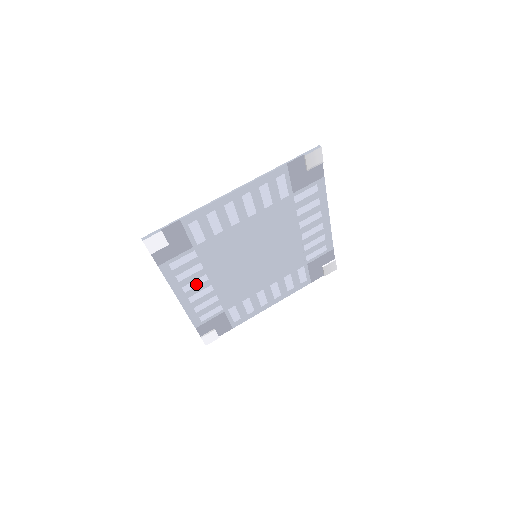
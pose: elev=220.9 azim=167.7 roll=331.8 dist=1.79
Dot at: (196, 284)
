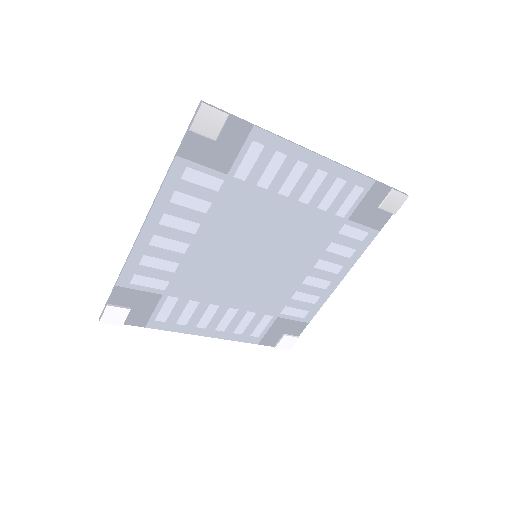
Dot at: (209, 316)
